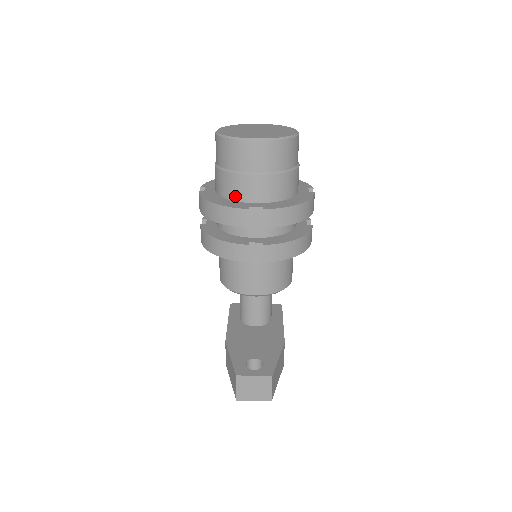
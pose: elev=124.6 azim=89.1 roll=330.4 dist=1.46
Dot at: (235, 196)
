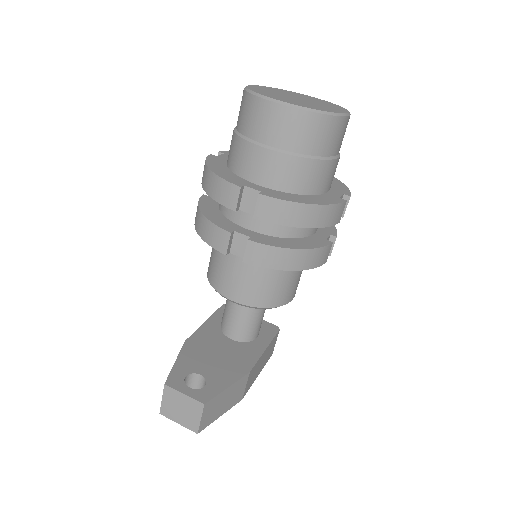
Dot at: (238, 169)
